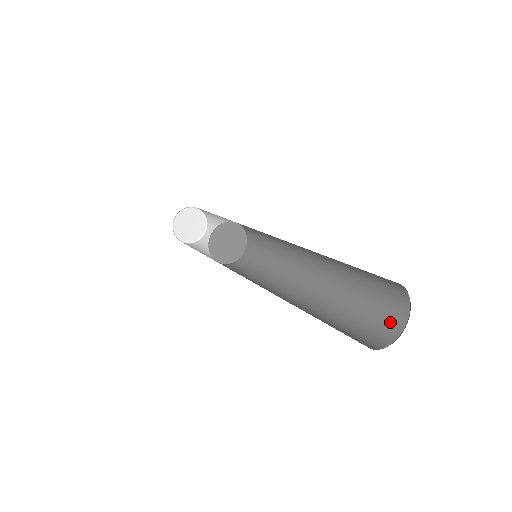
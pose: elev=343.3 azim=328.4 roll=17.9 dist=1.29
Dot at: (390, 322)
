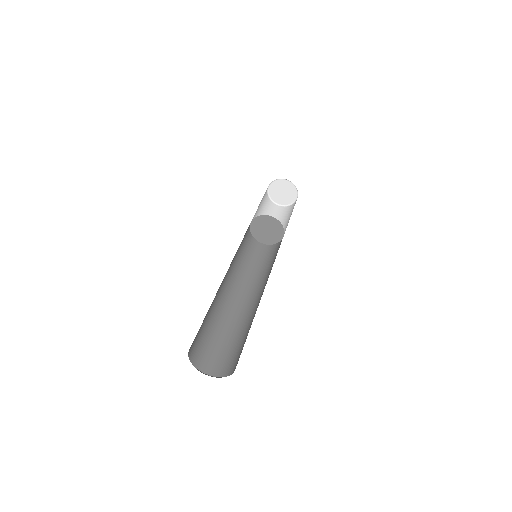
Dot at: occluded
